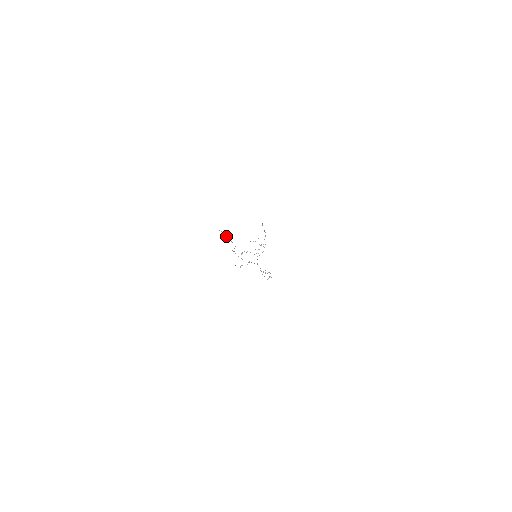
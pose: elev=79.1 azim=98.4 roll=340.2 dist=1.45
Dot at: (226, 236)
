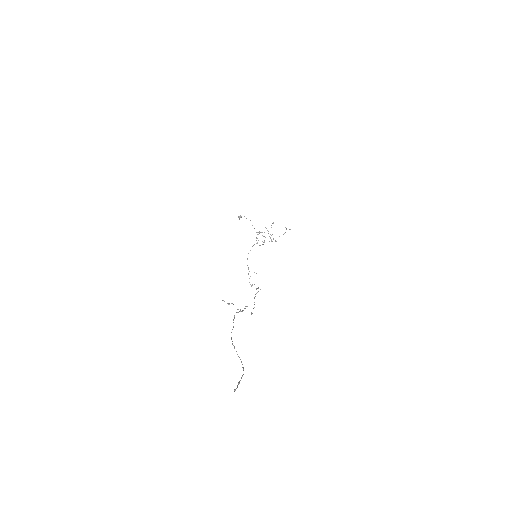
Dot at: (239, 382)
